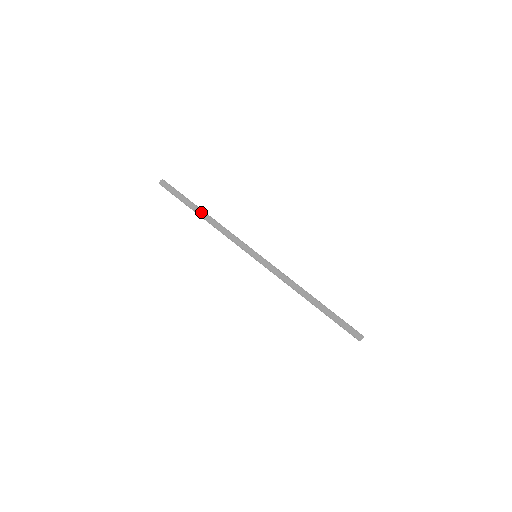
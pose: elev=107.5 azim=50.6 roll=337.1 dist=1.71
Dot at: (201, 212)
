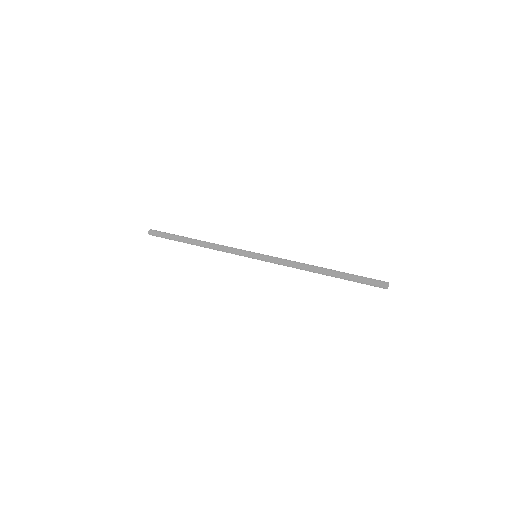
Dot at: (195, 239)
